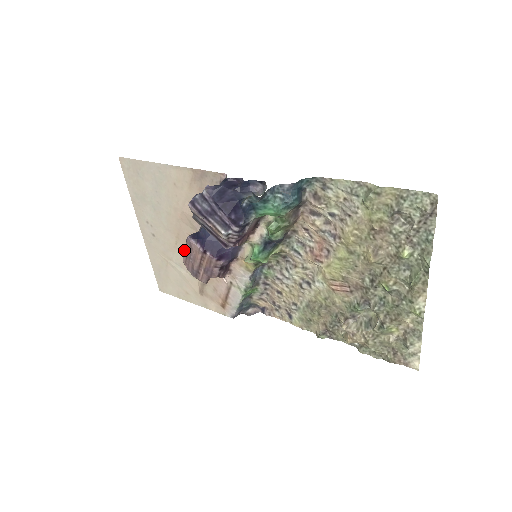
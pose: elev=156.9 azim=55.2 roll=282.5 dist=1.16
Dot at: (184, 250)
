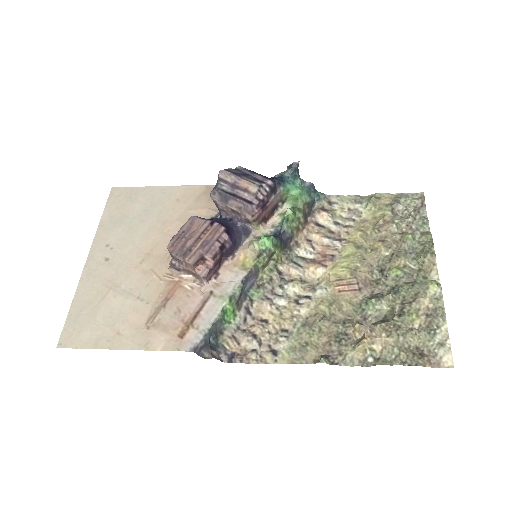
Dot at: occluded
